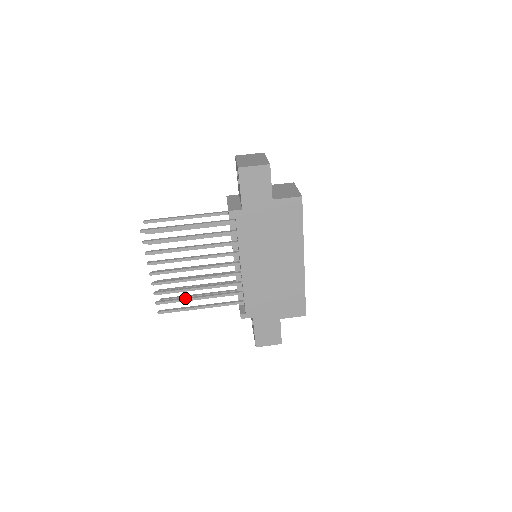
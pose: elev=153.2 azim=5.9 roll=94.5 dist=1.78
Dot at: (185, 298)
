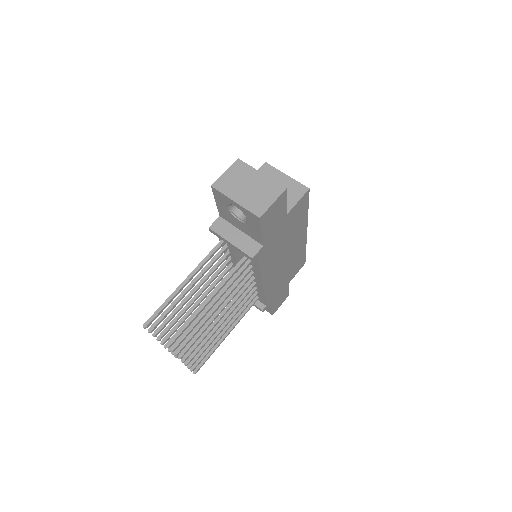
Dot at: (214, 343)
